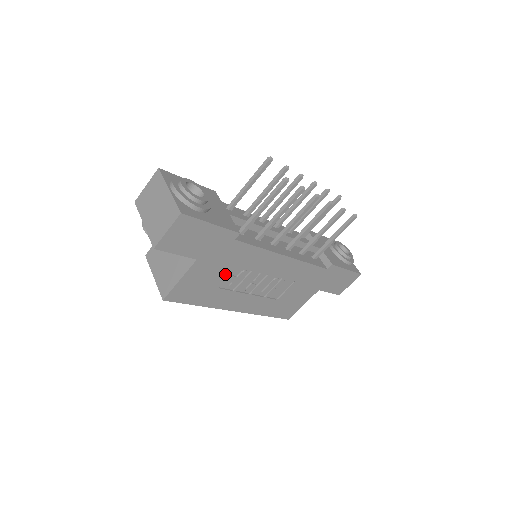
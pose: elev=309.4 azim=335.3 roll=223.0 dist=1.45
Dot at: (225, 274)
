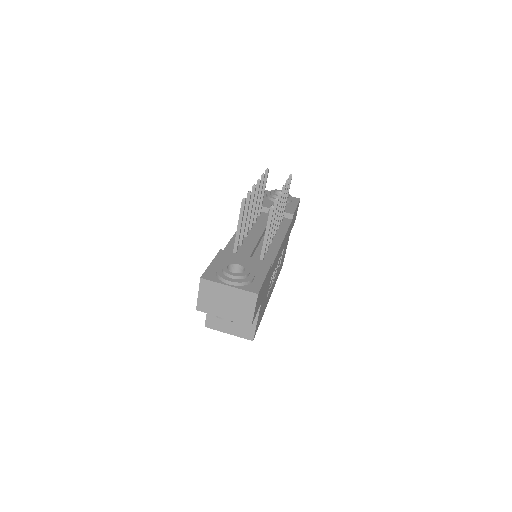
Dot at: occluded
